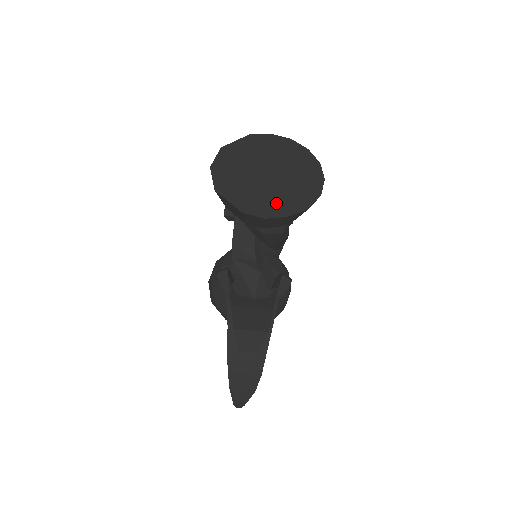
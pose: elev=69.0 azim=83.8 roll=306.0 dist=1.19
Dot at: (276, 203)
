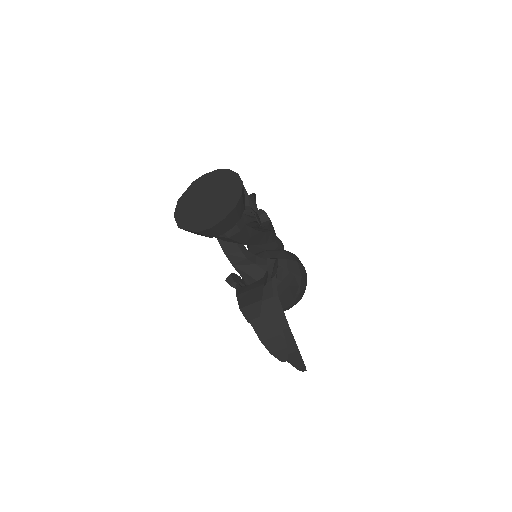
Dot at: (215, 215)
